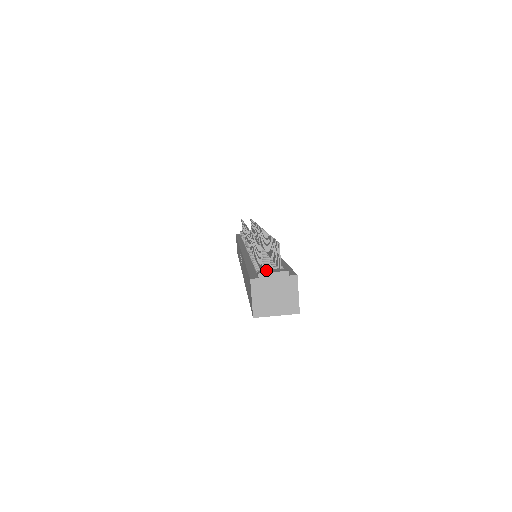
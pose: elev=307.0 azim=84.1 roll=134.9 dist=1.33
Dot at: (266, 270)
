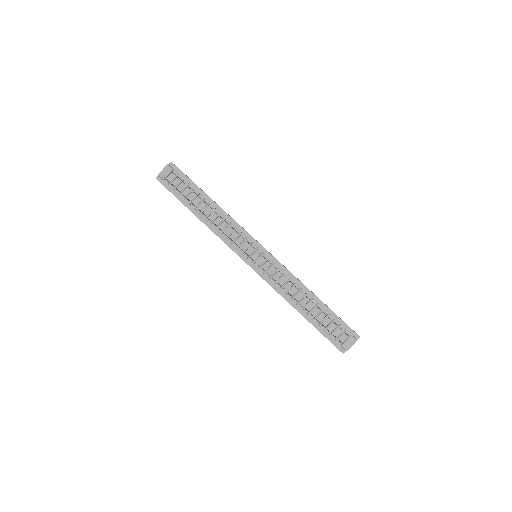
Dot at: (345, 344)
